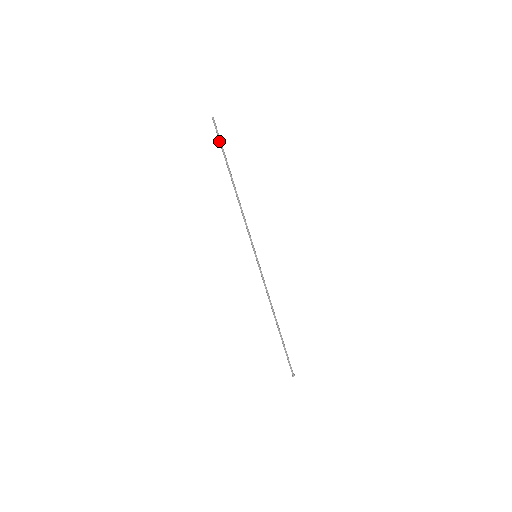
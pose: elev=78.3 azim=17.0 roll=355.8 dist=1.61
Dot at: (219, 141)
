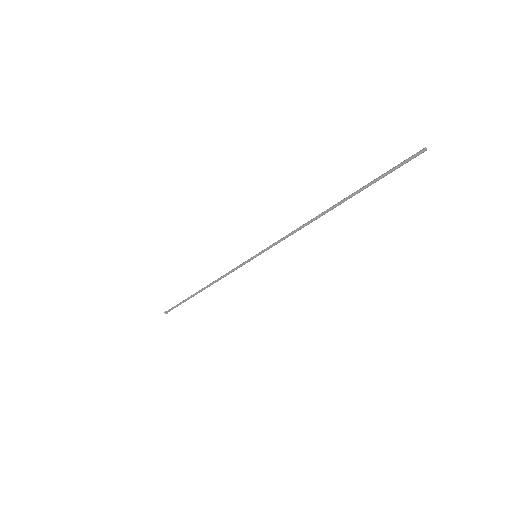
Dot at: (389, 173)
